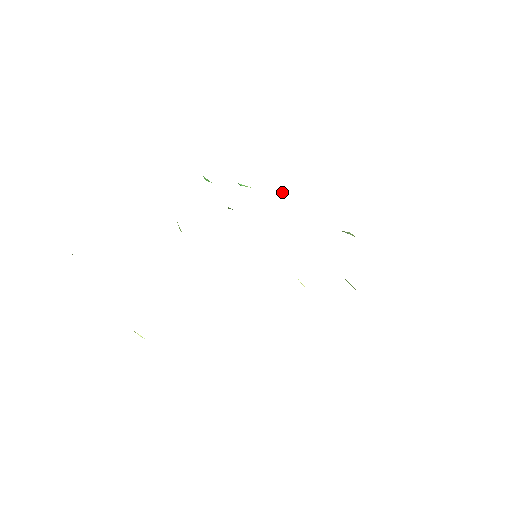
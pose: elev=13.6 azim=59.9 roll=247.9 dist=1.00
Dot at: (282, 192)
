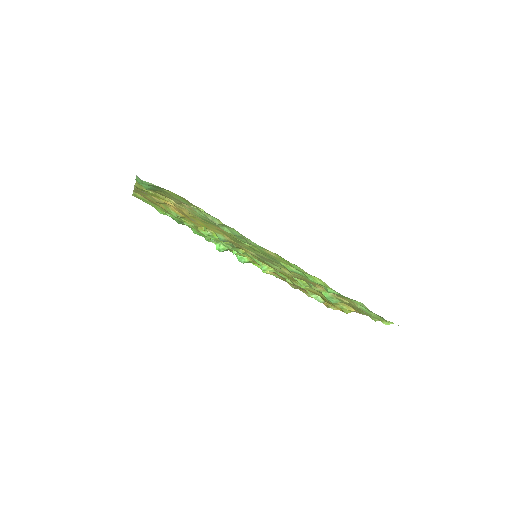
Dot at: occluded
